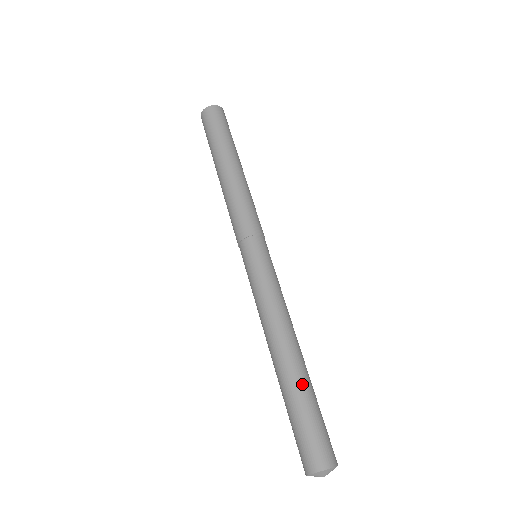
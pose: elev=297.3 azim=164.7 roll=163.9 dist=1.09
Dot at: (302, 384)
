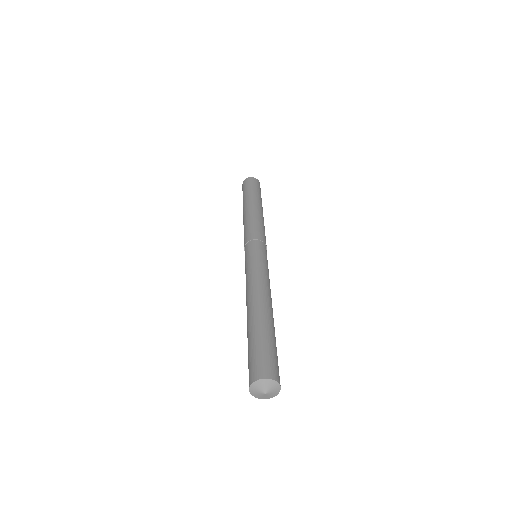
Dot at: (273, 328)
